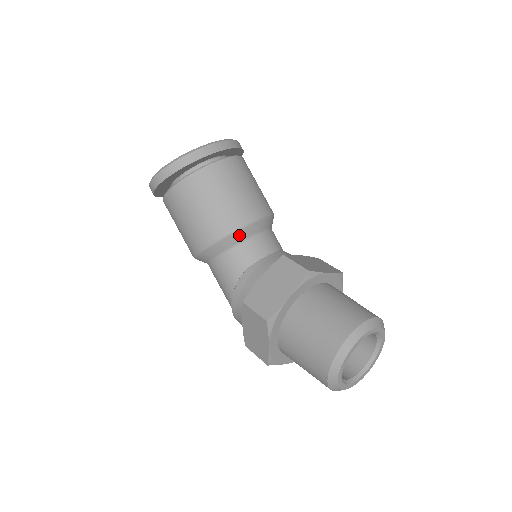
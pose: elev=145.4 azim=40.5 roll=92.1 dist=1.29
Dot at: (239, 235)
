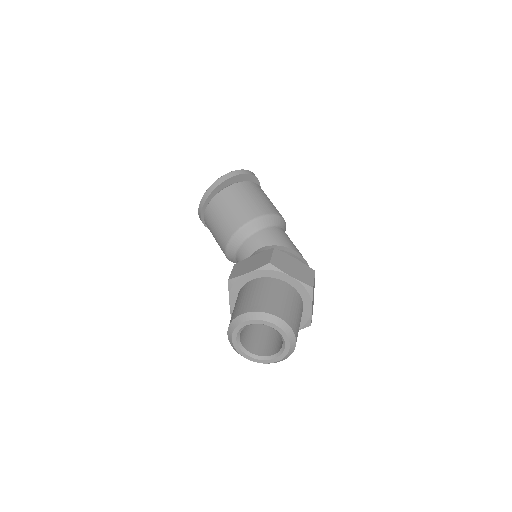
Dot at: (230, 252)
